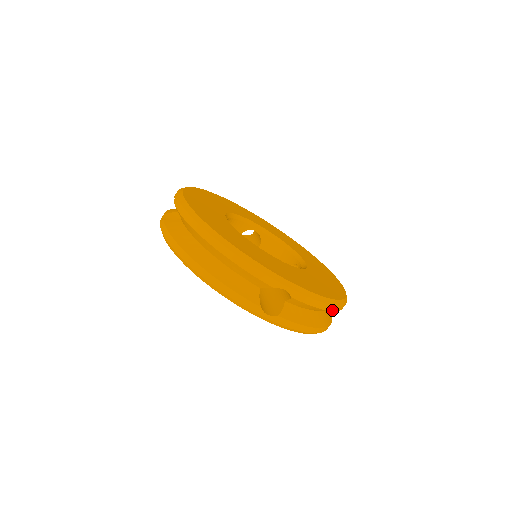
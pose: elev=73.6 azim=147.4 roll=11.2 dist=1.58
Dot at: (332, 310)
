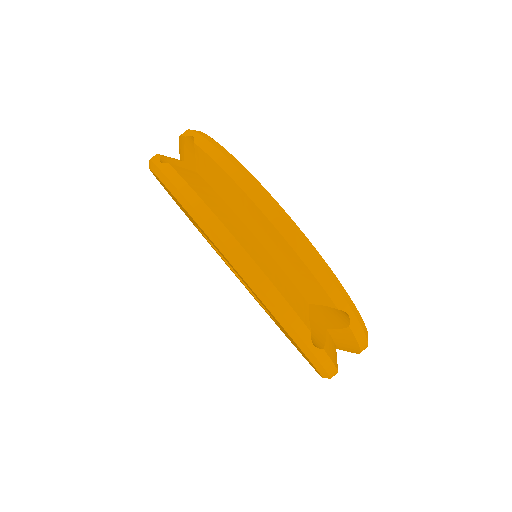
Dot at: occluded
